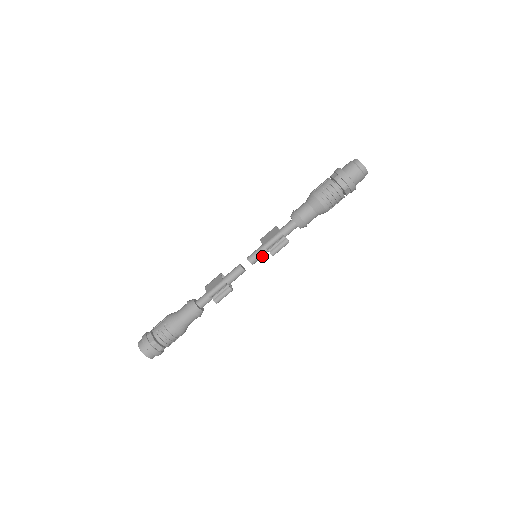
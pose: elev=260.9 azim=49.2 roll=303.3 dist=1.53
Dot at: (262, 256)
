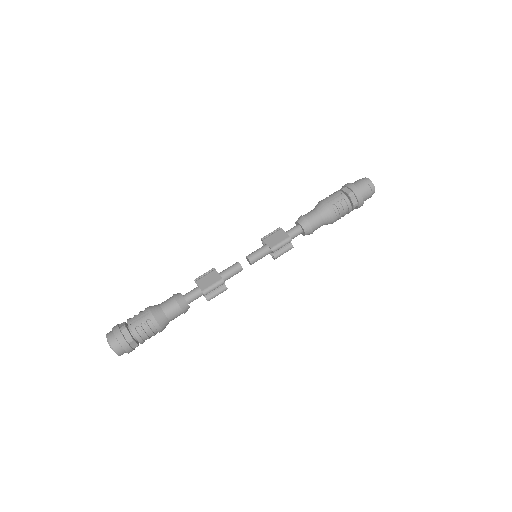
Dot at: (262, 257)
